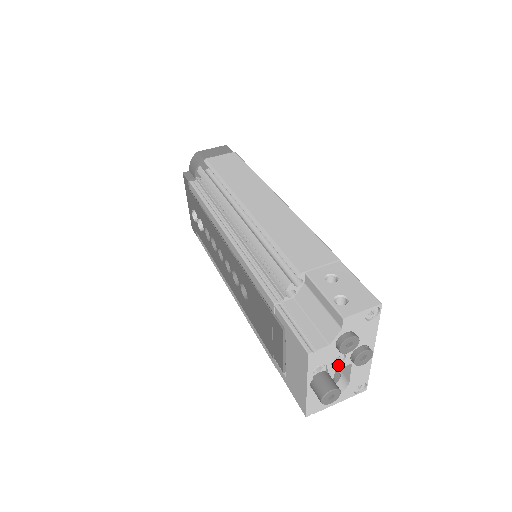
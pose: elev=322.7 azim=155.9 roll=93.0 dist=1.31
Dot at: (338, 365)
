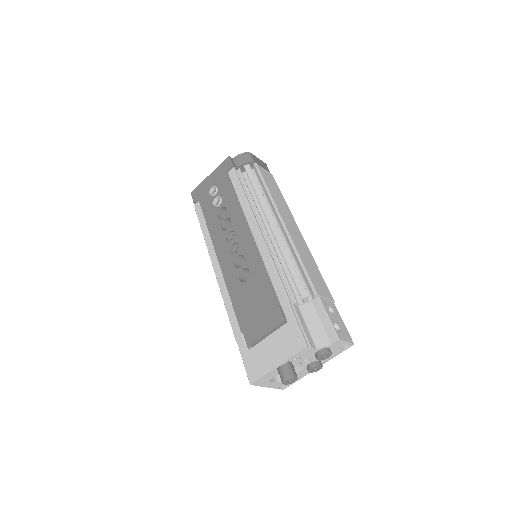
Dot at: (301, 364)
